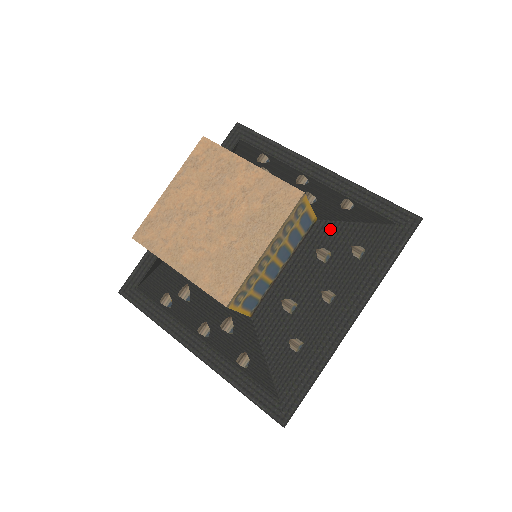
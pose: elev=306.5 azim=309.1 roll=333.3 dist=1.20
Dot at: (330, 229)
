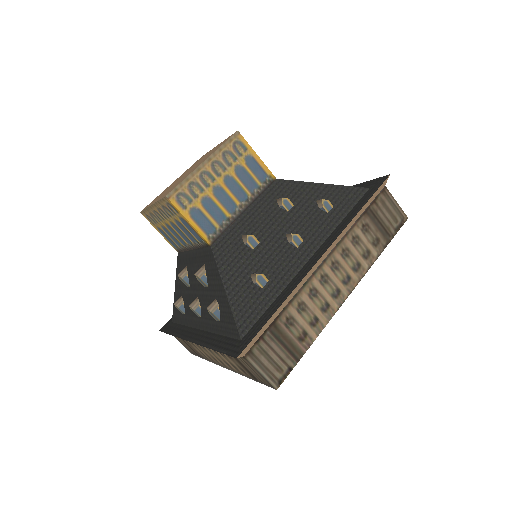
Dot at: (290, 186)
